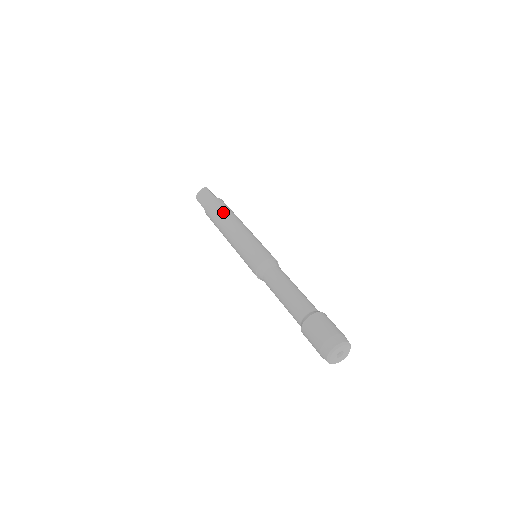
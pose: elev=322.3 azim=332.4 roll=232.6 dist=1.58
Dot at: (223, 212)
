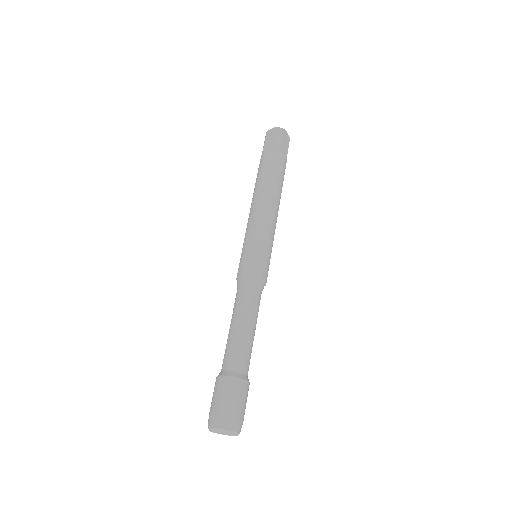
Dot at: (267, 178)
